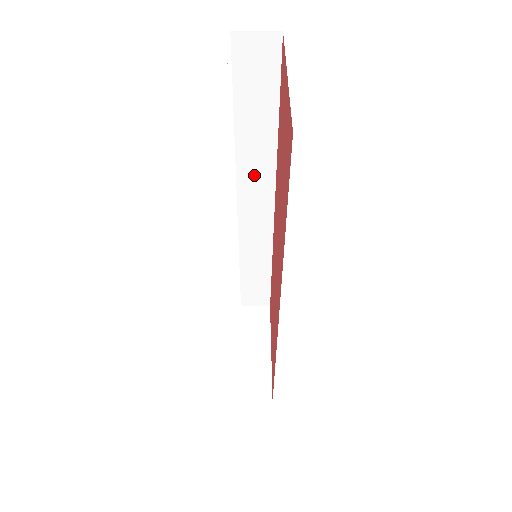
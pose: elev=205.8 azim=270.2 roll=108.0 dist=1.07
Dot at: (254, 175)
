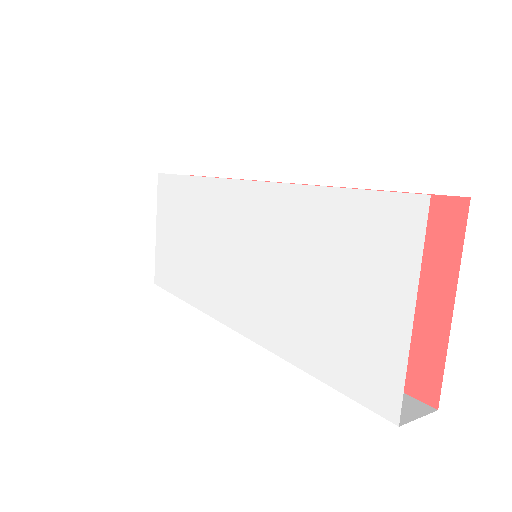
Dot at: occluded
